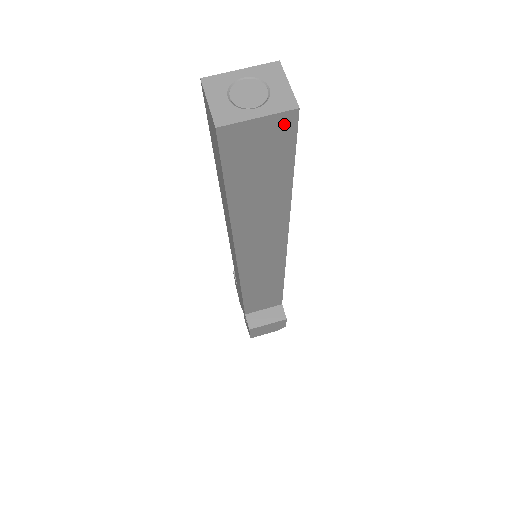
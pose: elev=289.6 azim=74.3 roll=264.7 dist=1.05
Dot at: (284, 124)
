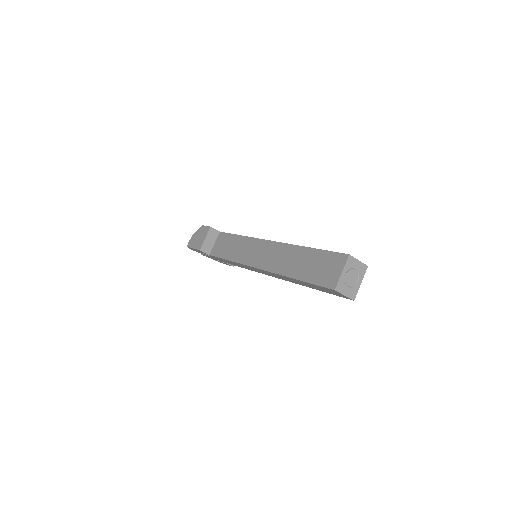
Dot at: occluded
